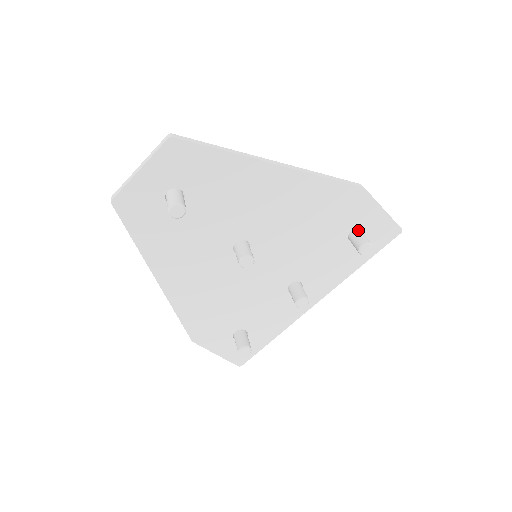
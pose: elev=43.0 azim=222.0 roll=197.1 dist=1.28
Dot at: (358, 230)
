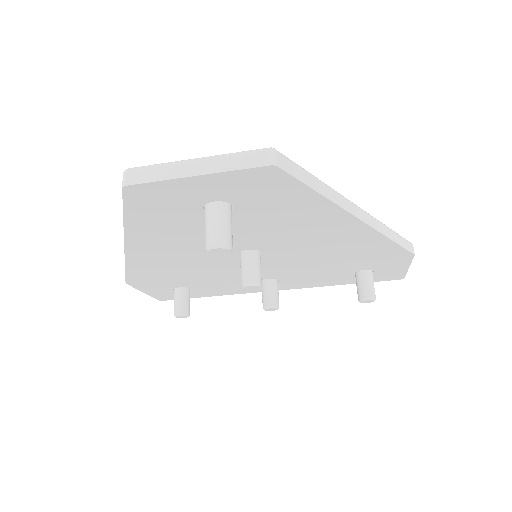
Dot at: (371, 272)
